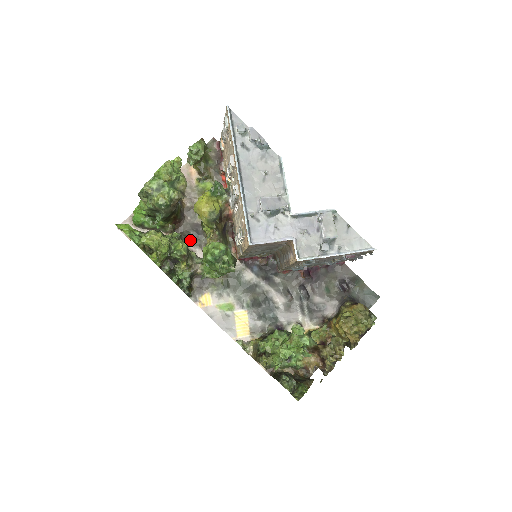
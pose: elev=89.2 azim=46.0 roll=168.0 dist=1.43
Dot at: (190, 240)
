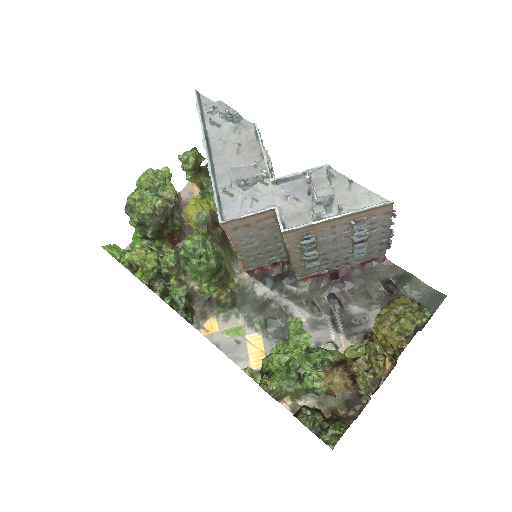
Dot at: occluded
